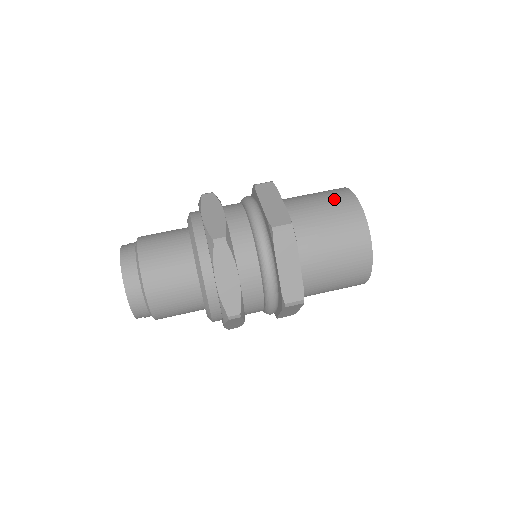
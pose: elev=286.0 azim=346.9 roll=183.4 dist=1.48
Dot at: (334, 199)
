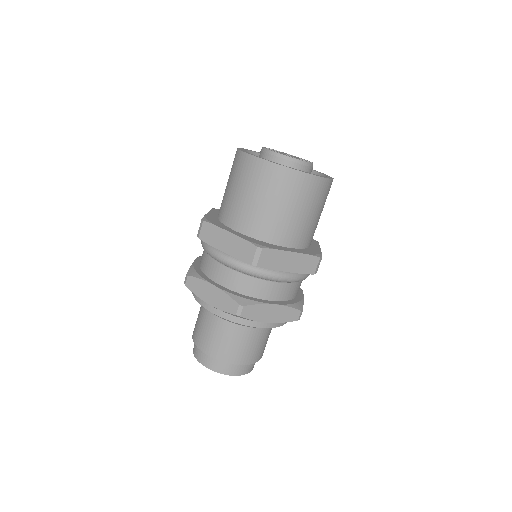
Dot at: (250, 180)
